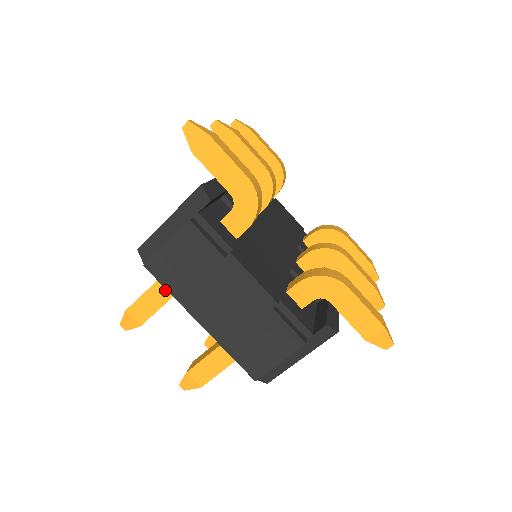
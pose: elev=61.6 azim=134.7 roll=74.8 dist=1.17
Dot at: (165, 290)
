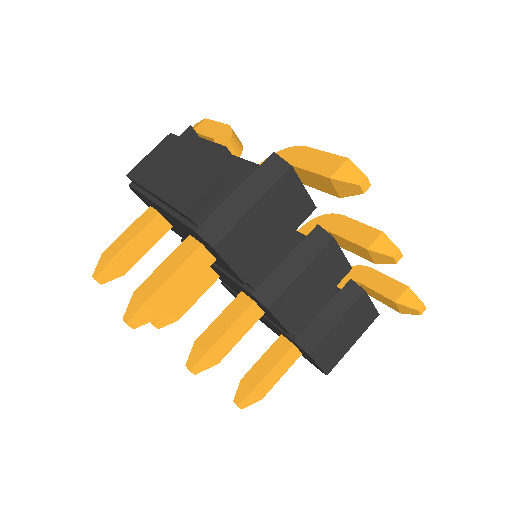
Dot at: (143, 221)
